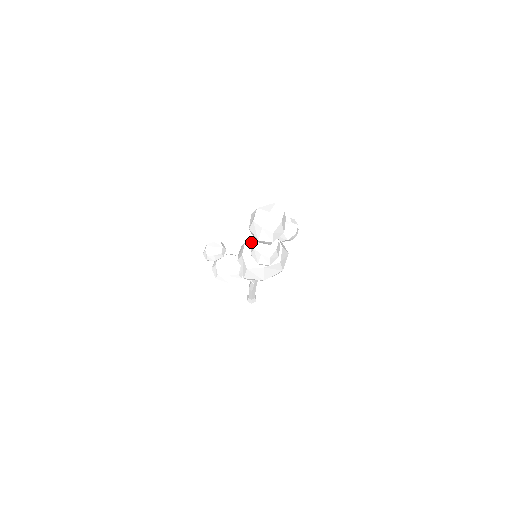
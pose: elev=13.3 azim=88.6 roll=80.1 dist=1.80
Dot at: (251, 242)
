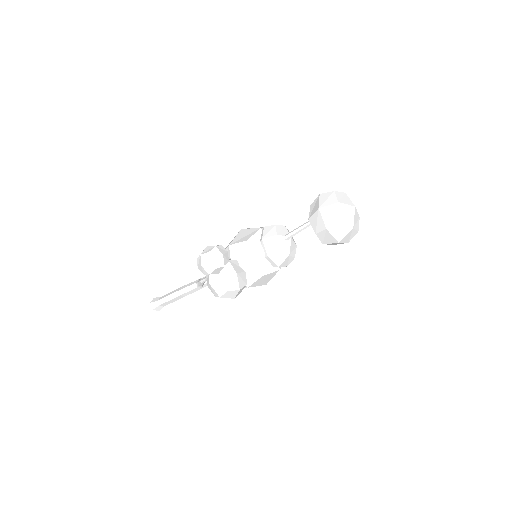
Dot at: (256, 239)
